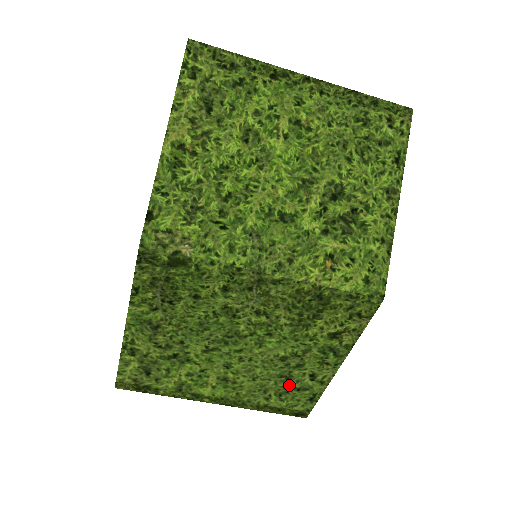
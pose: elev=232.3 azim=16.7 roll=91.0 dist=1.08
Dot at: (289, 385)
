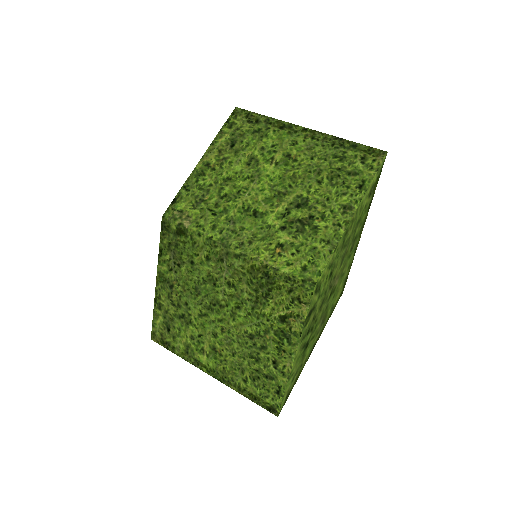
Dot at: (259, 369)
